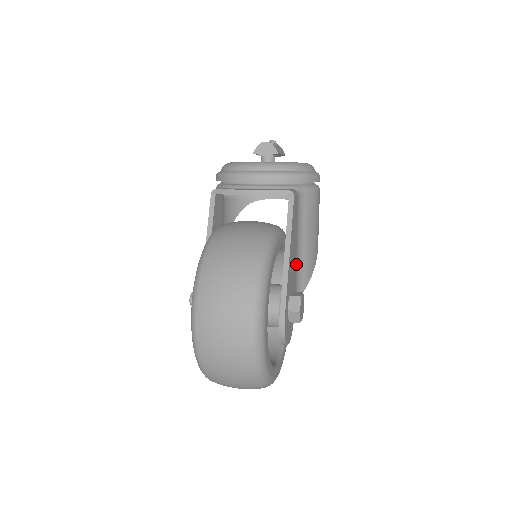
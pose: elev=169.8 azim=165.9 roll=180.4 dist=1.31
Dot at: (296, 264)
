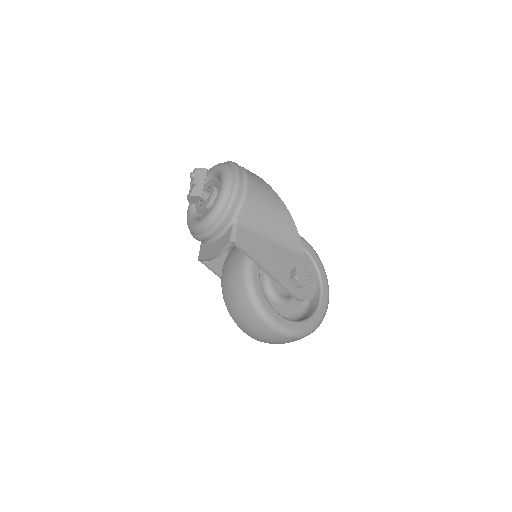
Dot at: (280, 246)
